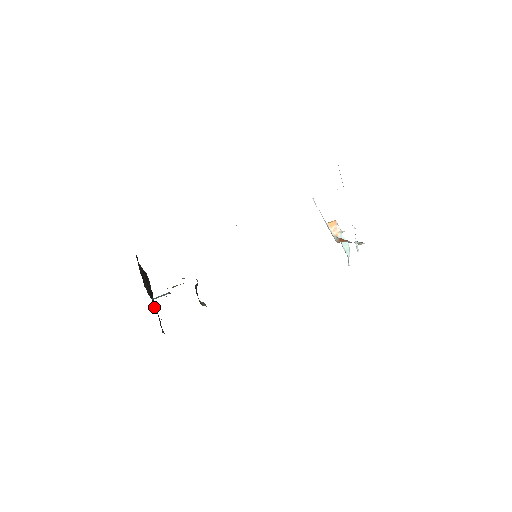
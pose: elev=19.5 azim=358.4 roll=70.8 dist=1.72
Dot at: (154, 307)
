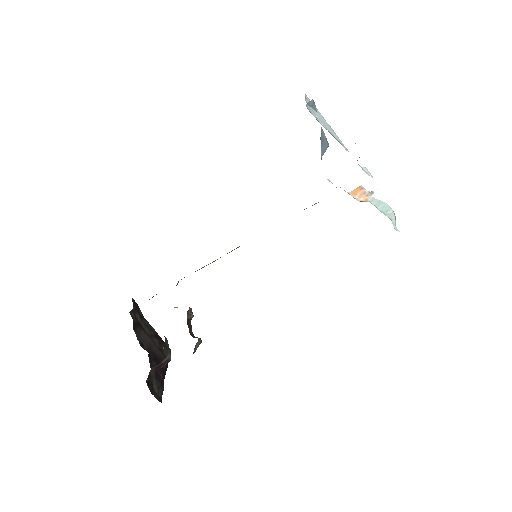
Dot at: (151, 365)
